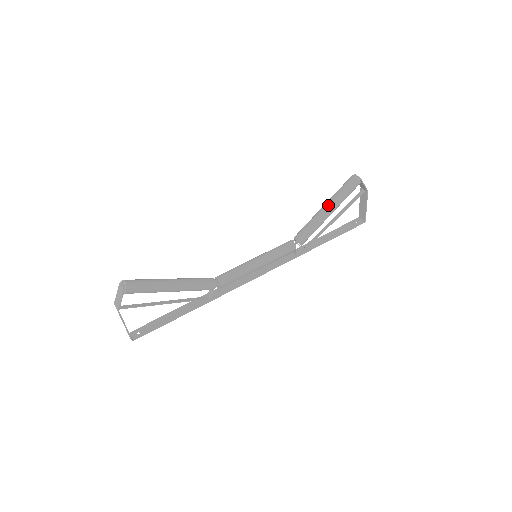
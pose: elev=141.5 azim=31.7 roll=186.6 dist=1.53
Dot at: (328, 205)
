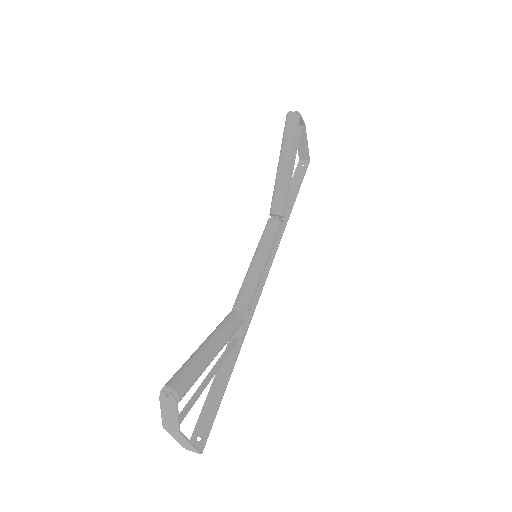
Dot at: (285, 158)
